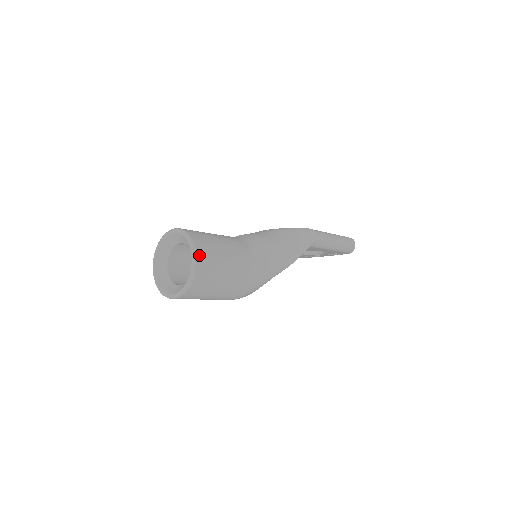
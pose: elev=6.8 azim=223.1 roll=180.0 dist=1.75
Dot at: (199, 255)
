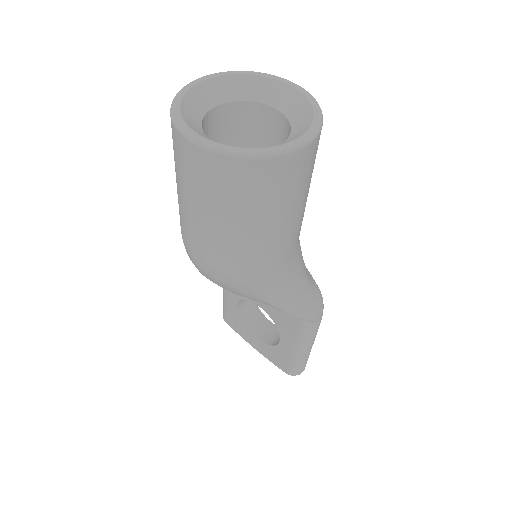
Dot at: (313, 146)
